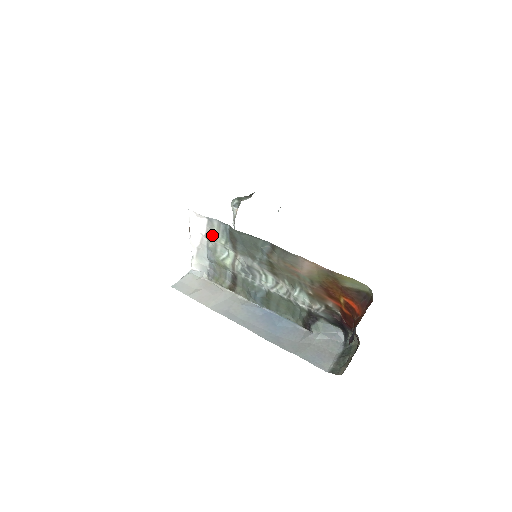
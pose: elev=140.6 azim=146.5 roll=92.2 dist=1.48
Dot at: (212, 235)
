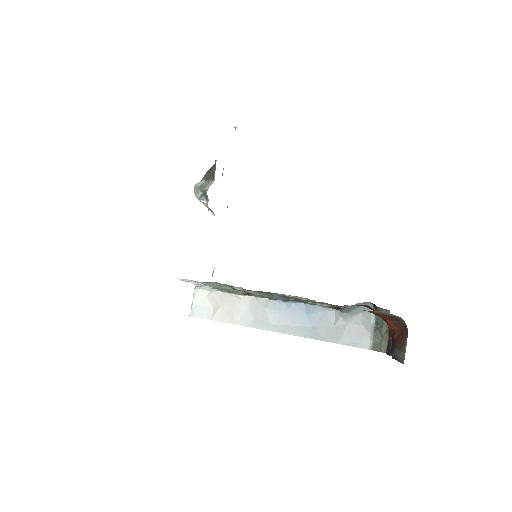
Dot at: (211, 285)
